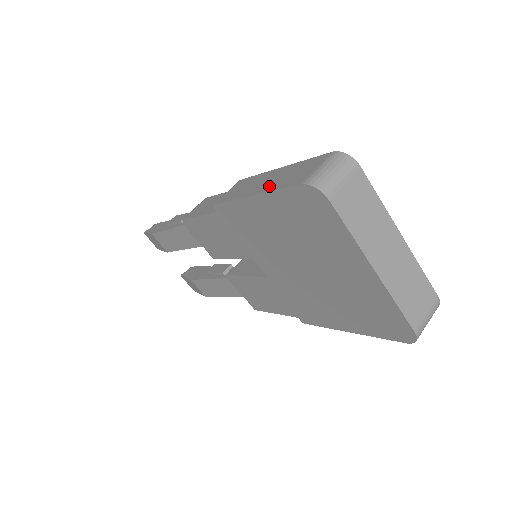
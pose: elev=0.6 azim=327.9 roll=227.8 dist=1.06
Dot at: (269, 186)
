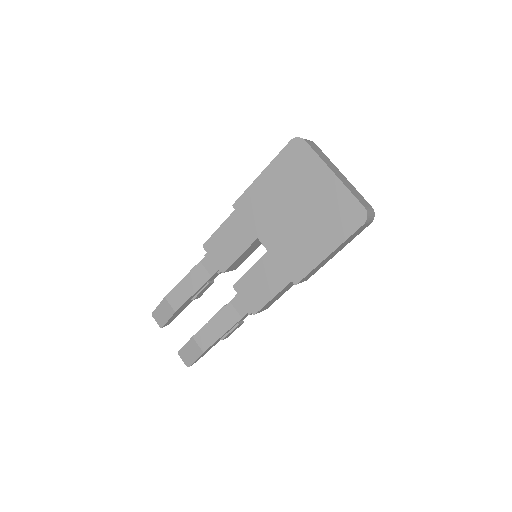
Dot at: occluded
